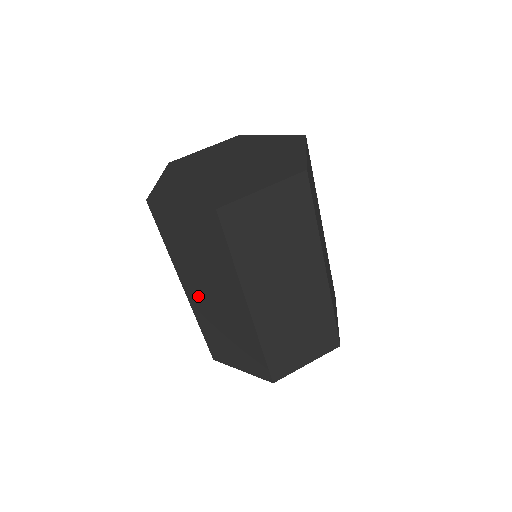
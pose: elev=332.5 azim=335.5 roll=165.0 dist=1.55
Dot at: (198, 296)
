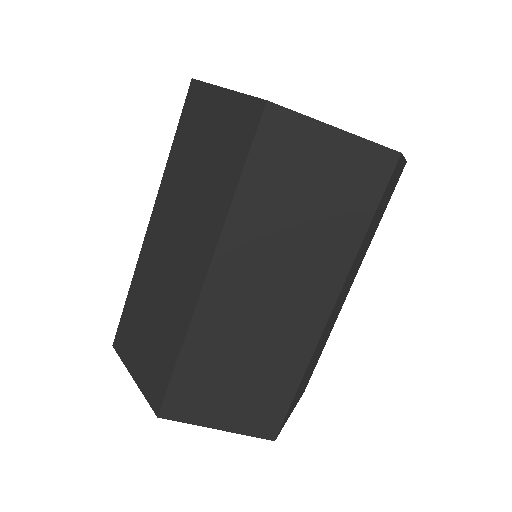
Dot at: (234, 288)
